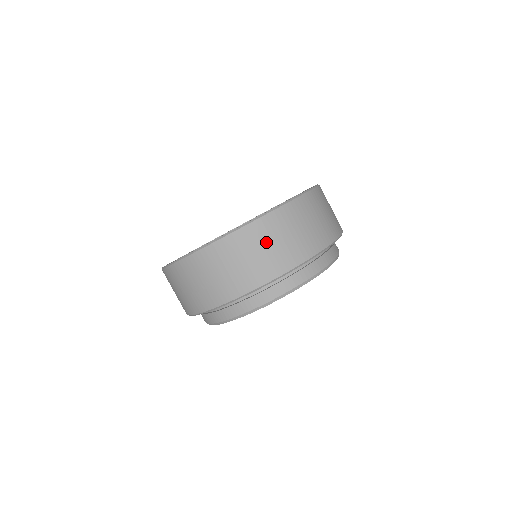
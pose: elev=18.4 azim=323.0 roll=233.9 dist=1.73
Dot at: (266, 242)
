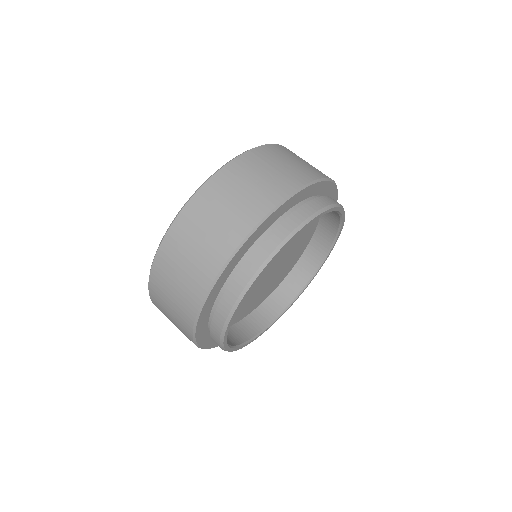
Dot at: (167, 292)
